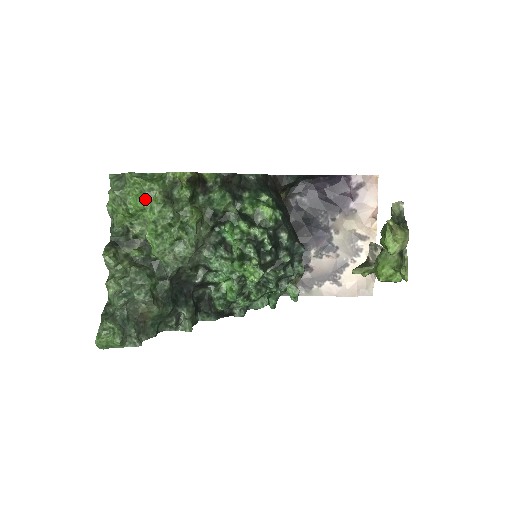
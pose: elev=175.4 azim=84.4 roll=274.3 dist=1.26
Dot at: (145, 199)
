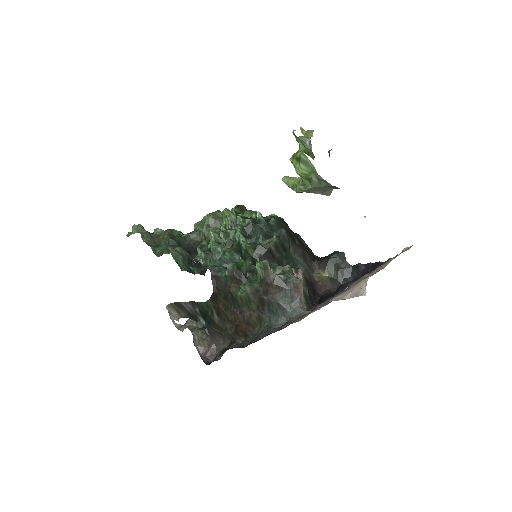
Dot at: occluded
